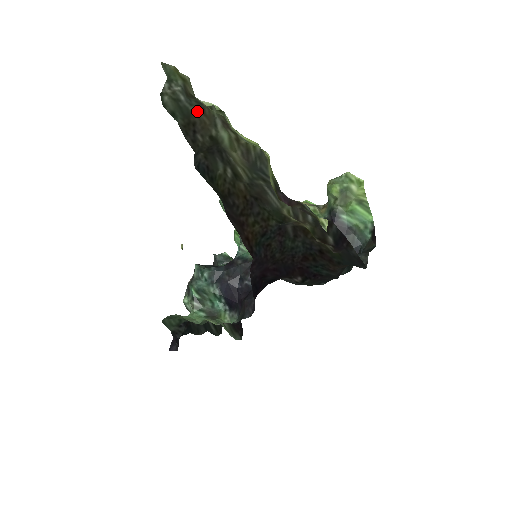
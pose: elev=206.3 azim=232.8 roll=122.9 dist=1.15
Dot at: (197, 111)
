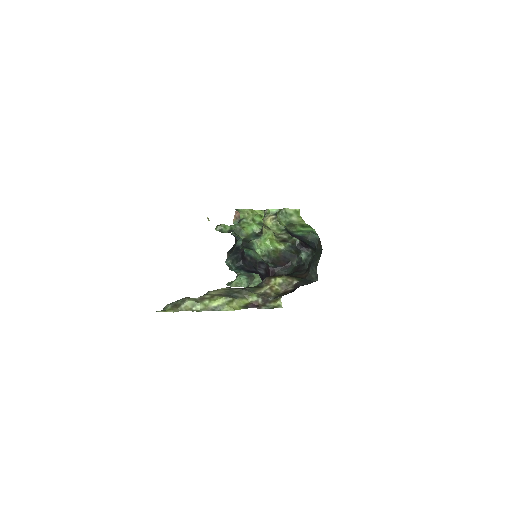
Dot at: (184, 298)
